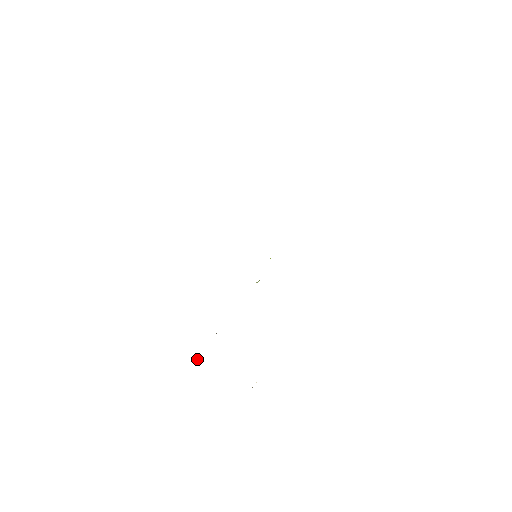
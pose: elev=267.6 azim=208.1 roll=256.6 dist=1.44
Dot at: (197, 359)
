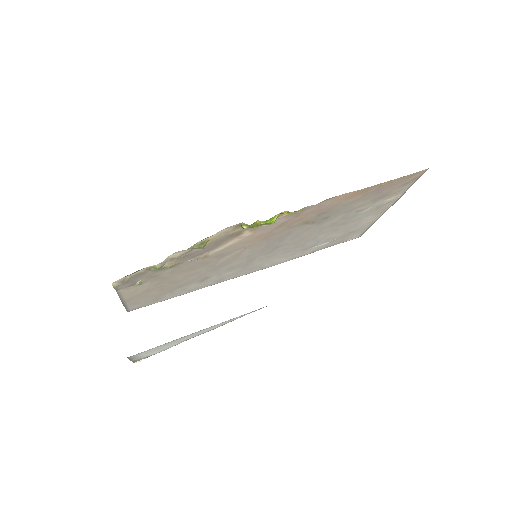
Dot at: (115, 285)
